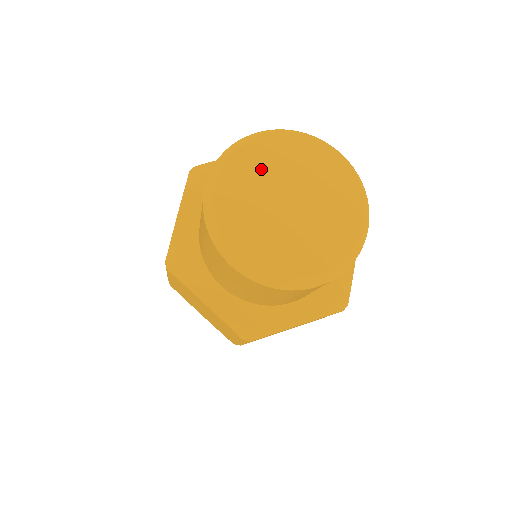
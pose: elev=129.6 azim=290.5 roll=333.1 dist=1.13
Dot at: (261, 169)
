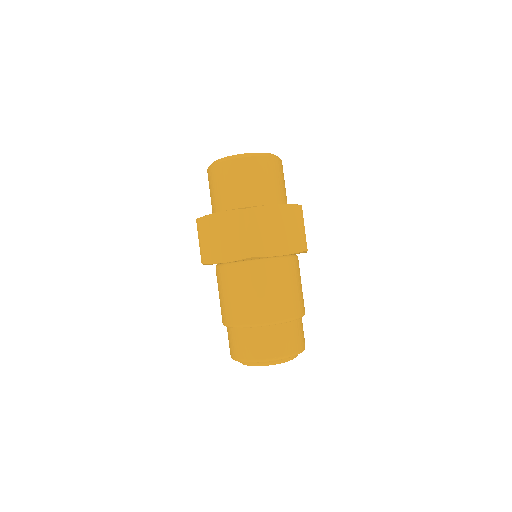
Dot at: occluded
